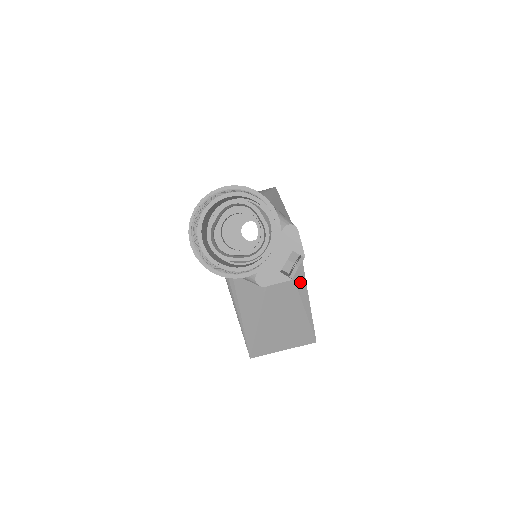
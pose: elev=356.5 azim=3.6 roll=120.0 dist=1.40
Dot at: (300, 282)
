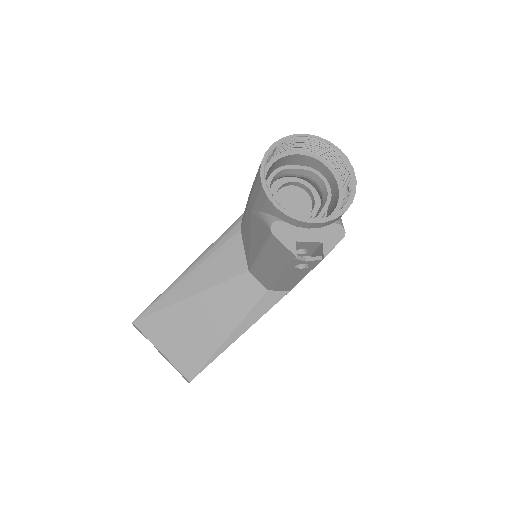
Dot at: (256, 312)
